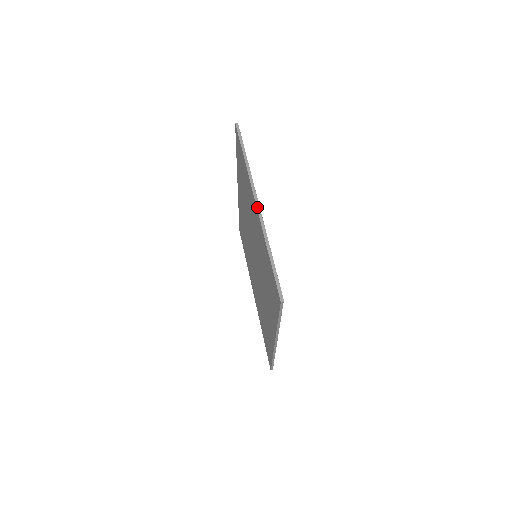
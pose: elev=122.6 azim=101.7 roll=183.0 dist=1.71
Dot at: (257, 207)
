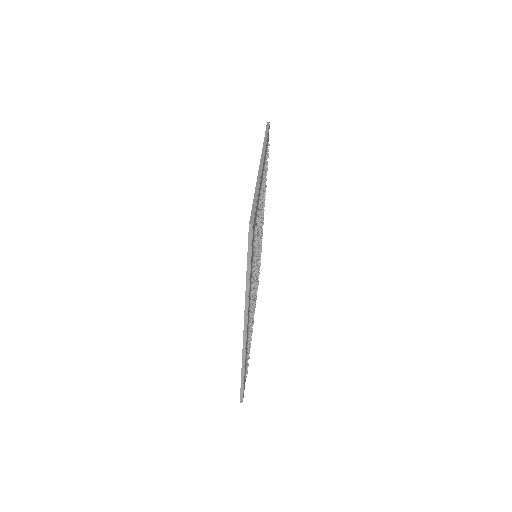
Dot at: (260, 165)
